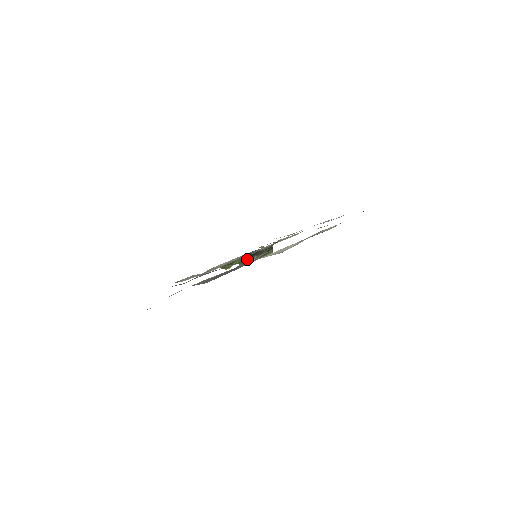
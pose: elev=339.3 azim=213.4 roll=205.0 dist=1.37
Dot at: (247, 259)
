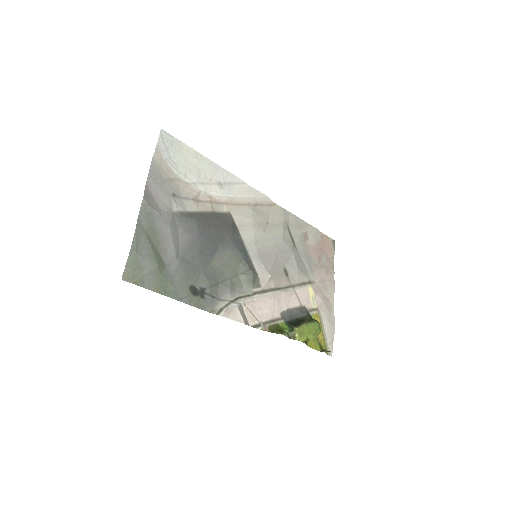
Dot at: (294, 325)
